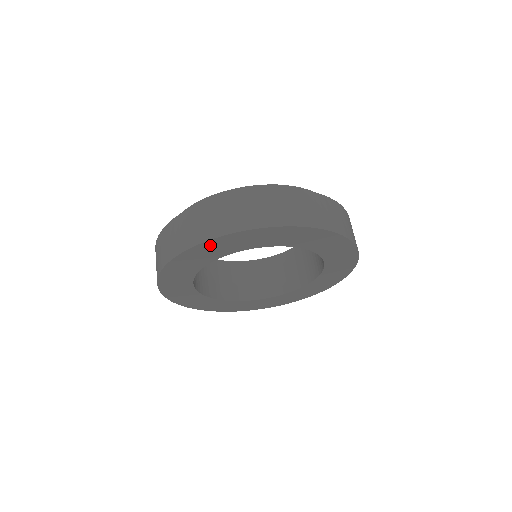
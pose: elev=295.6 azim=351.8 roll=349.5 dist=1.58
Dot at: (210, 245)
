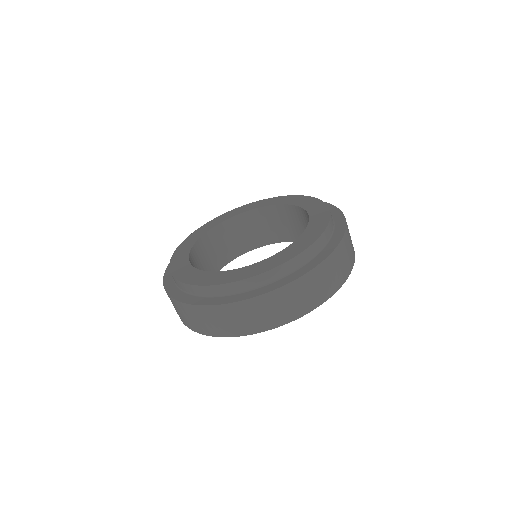
Dot at: occluded
